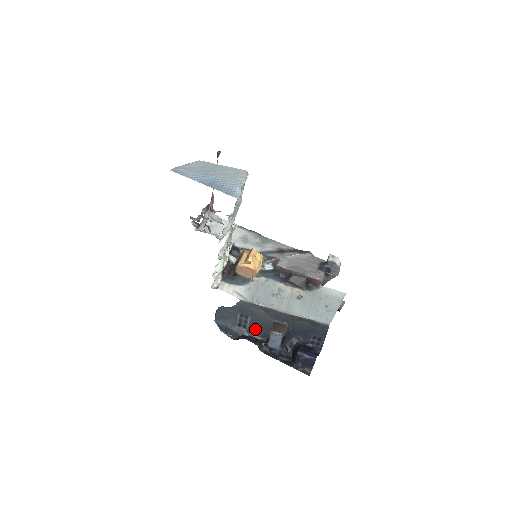
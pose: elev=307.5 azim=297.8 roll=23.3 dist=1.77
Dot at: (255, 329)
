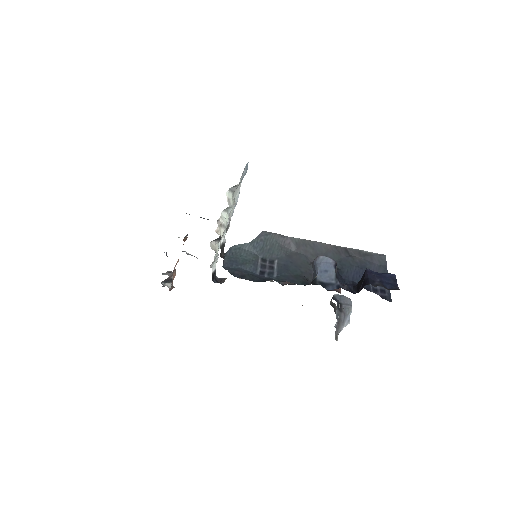
Dot at: (288, 276)
